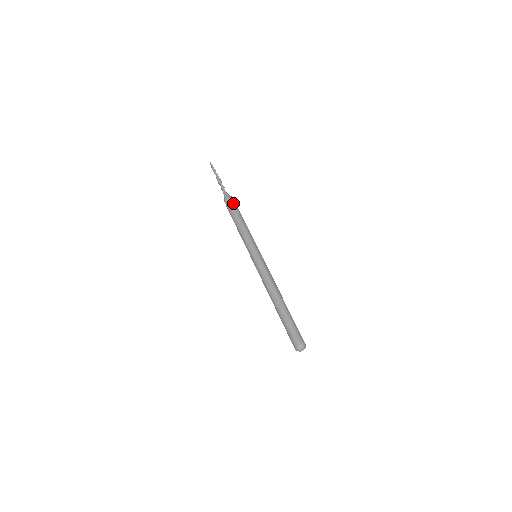
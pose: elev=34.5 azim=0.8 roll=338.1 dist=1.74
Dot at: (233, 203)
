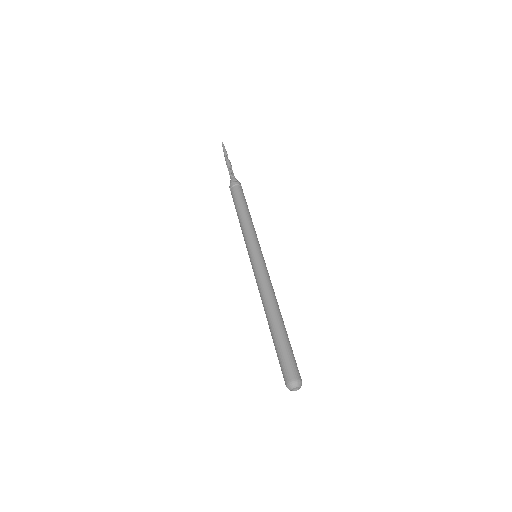
Dot at: (234, 191)
